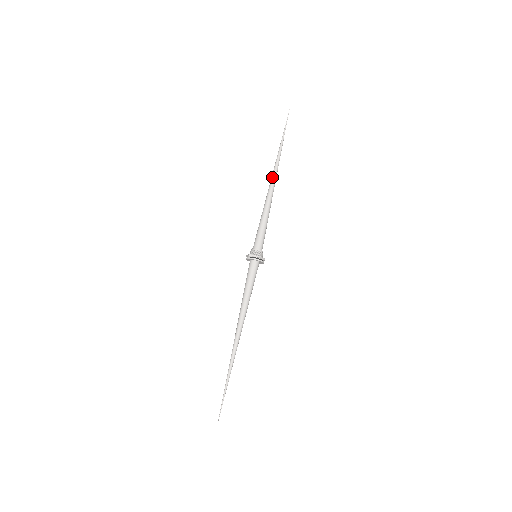
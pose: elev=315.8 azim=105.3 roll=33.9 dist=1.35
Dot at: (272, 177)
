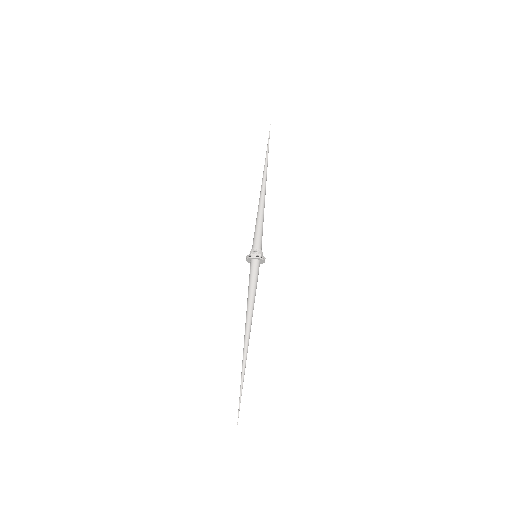
Dot at: (262, 183)
